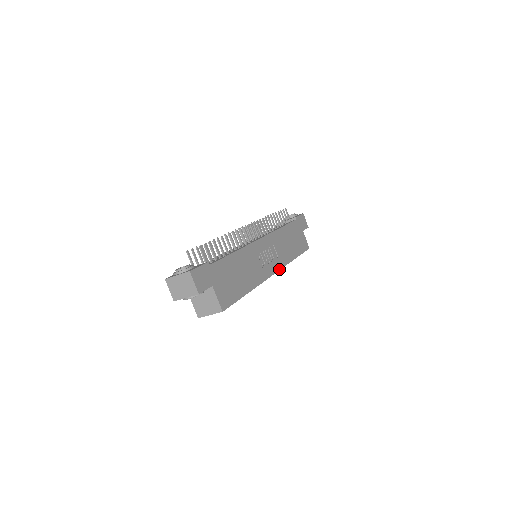
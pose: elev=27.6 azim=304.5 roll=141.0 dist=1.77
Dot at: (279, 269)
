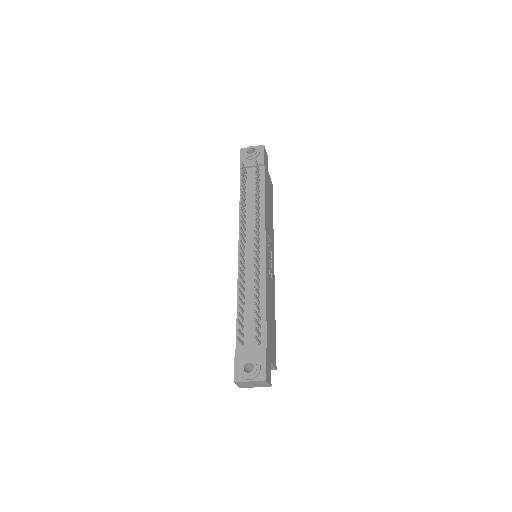
Dot at: occluded
